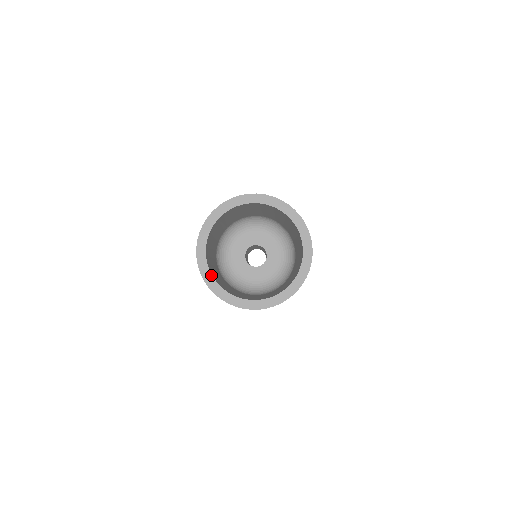
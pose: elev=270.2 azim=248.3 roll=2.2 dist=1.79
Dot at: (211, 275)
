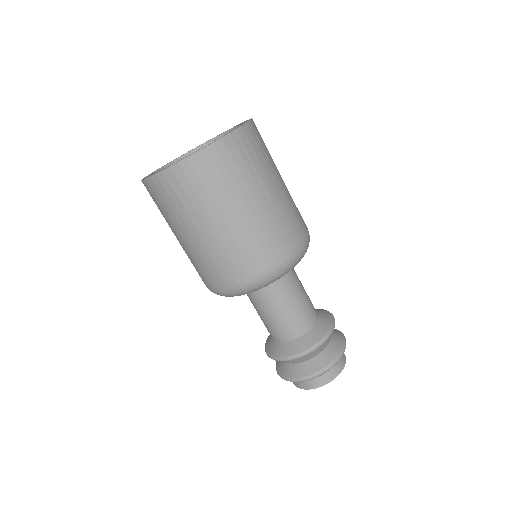
Dot at: occluded
